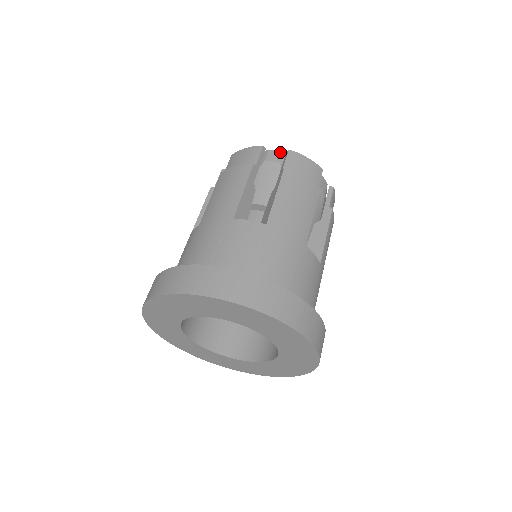
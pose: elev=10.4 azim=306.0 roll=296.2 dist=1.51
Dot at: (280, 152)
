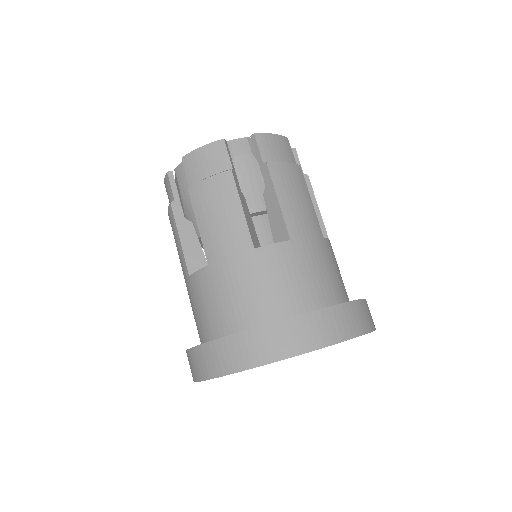
Dot at: (181, 164)
